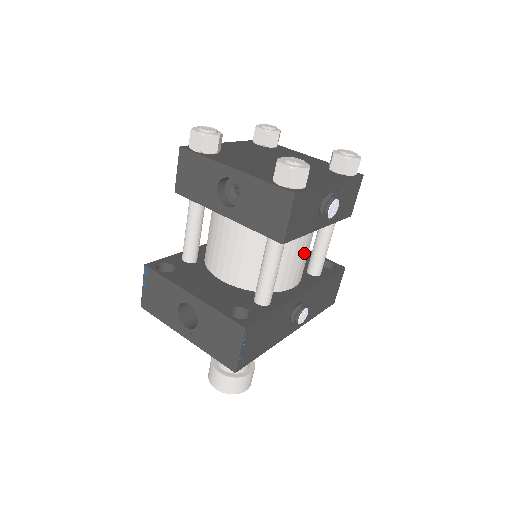
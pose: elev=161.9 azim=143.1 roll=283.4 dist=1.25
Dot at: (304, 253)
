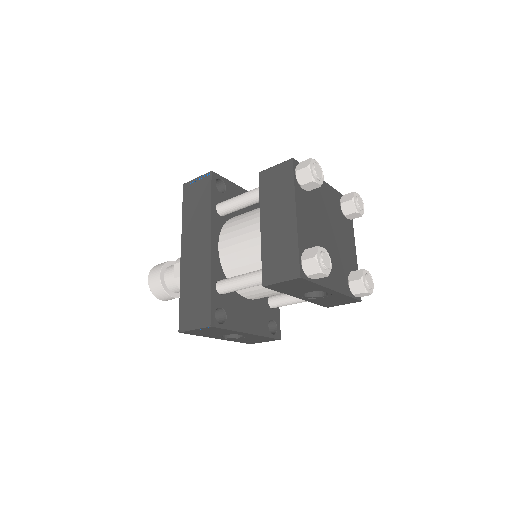
Dot at: occluded
